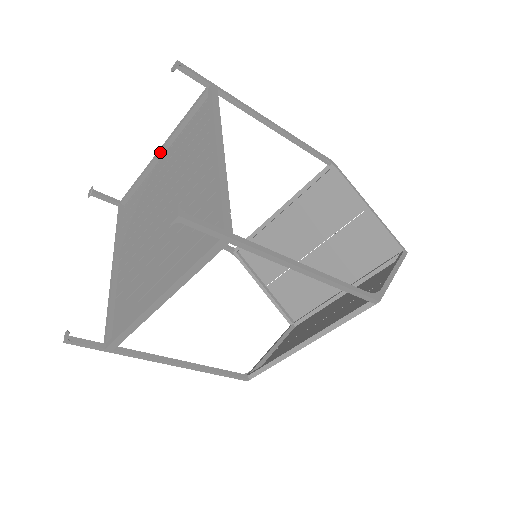
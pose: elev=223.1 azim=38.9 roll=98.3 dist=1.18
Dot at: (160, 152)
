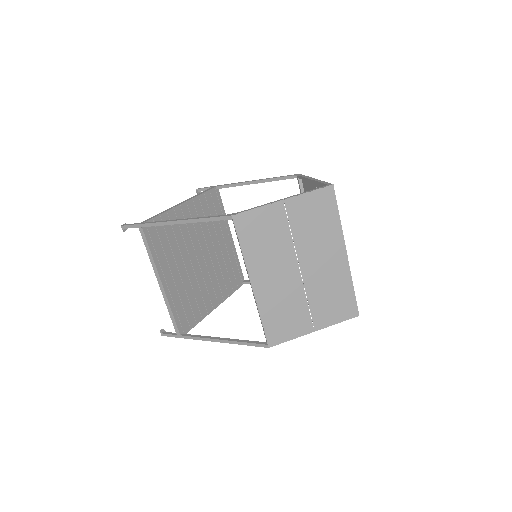
Dot at: occluded
